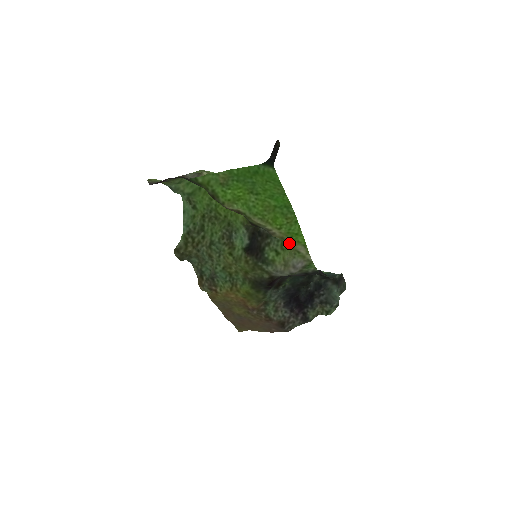
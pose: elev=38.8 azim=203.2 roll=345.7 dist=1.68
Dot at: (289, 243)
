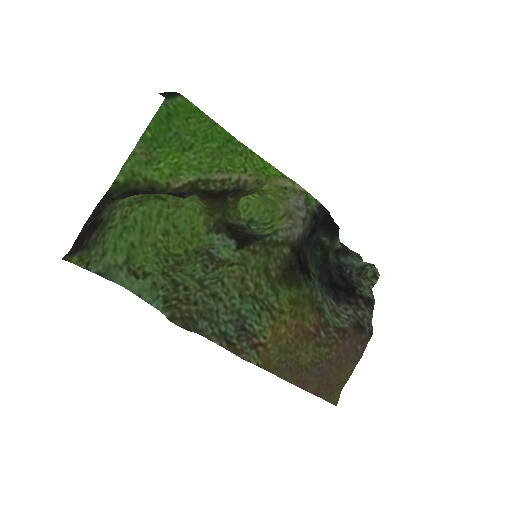
Dot at: (269, 212)
